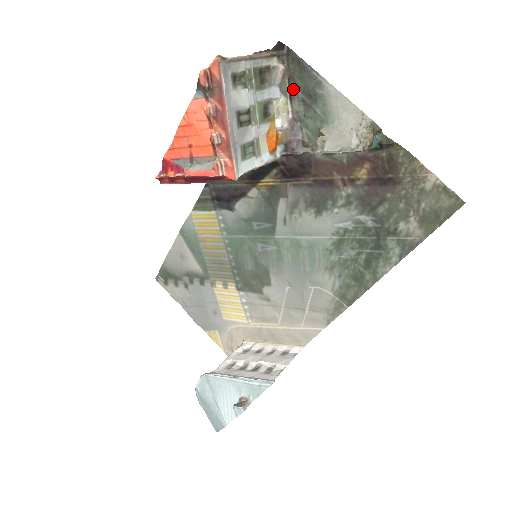
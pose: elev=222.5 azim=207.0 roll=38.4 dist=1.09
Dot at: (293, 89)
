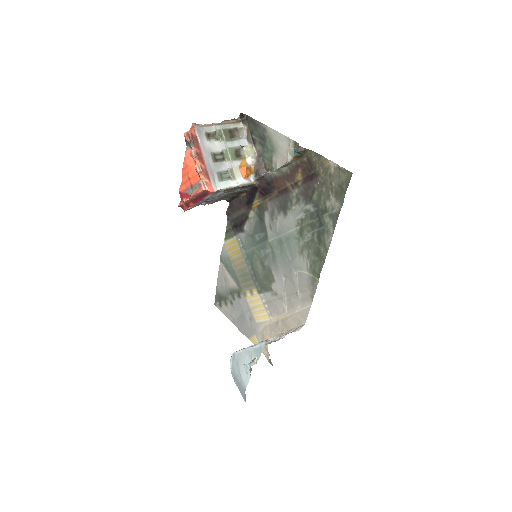
Dot at: (254, 138)
